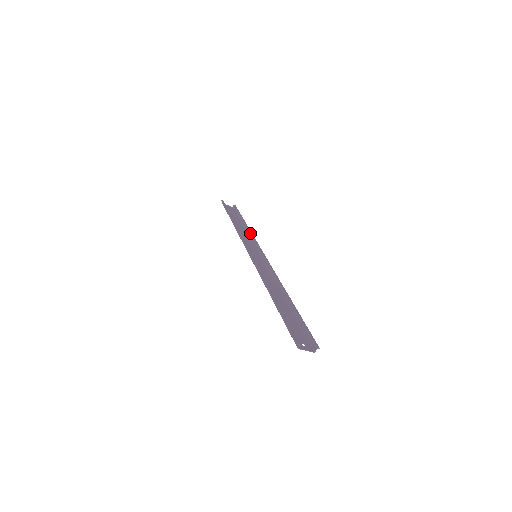
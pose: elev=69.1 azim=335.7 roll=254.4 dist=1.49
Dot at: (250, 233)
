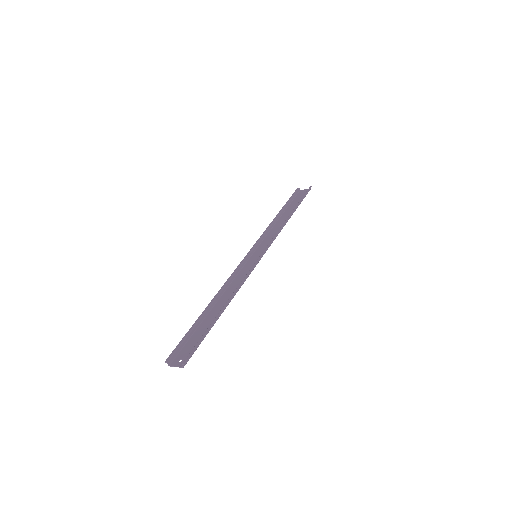
Dot at: occluded
